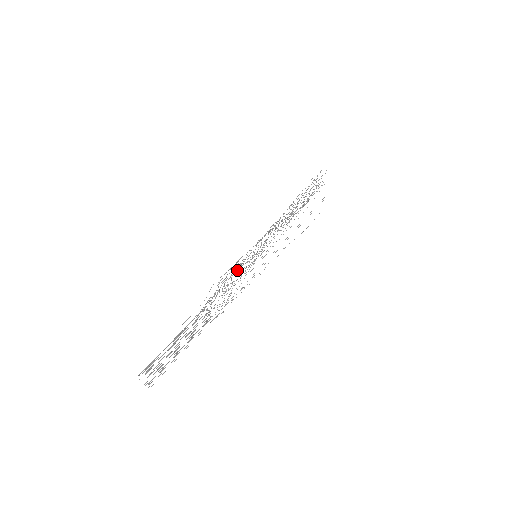
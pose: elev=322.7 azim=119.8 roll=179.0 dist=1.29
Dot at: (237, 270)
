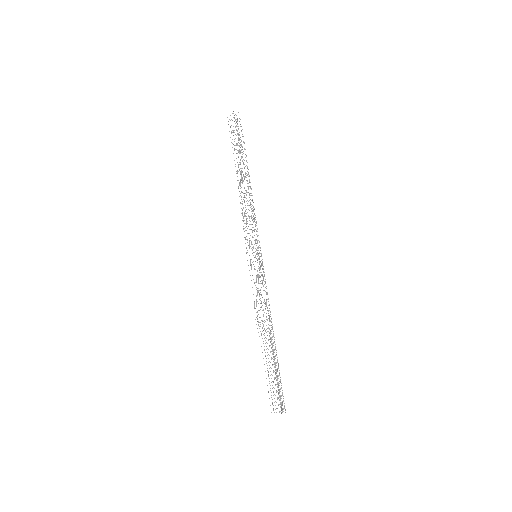
Dot at: occluded
